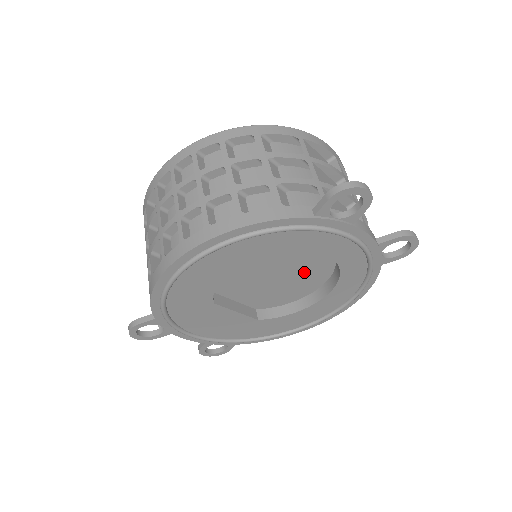
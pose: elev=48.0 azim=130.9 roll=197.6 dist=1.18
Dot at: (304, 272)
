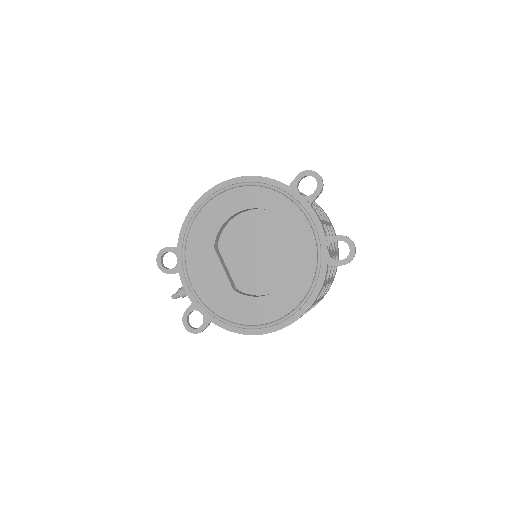
Dot at: (277, 257)
